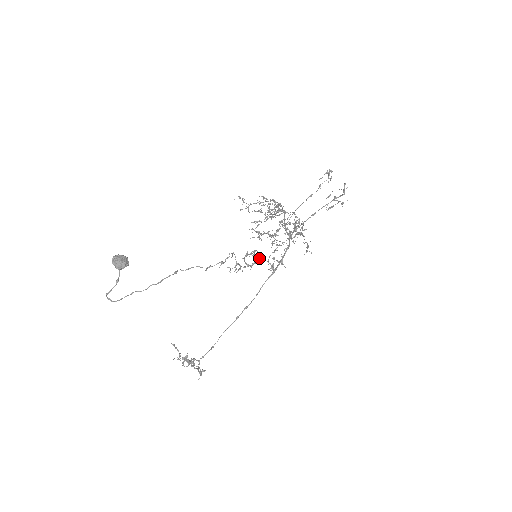
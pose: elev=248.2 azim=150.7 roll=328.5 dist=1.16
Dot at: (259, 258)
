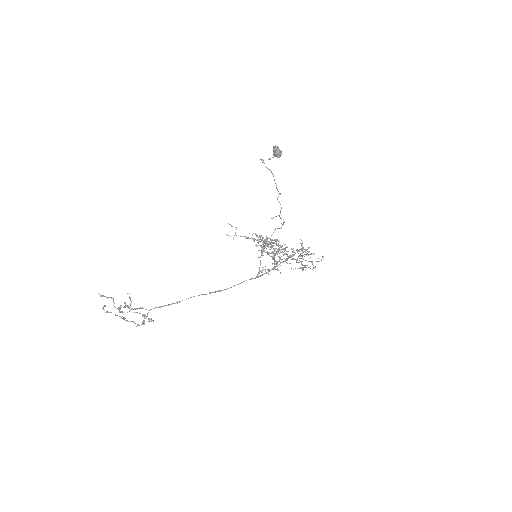
Dot at: occluded
